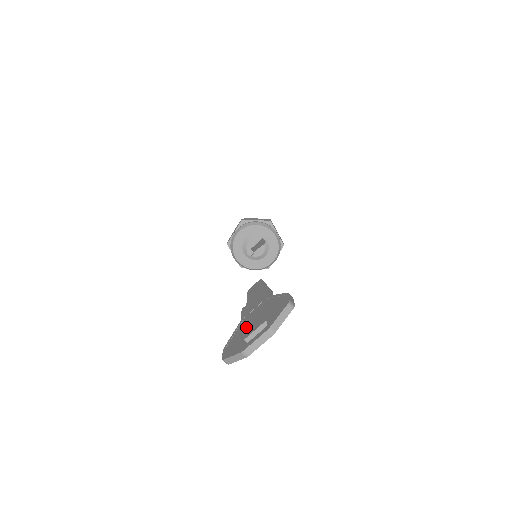
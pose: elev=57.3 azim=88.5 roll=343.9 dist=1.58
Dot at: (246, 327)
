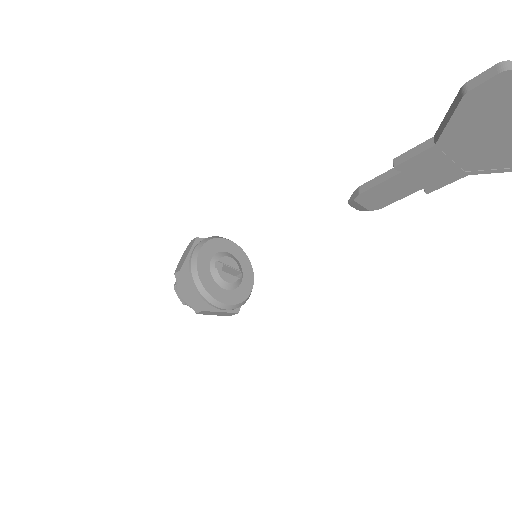
Dot at: occluded
